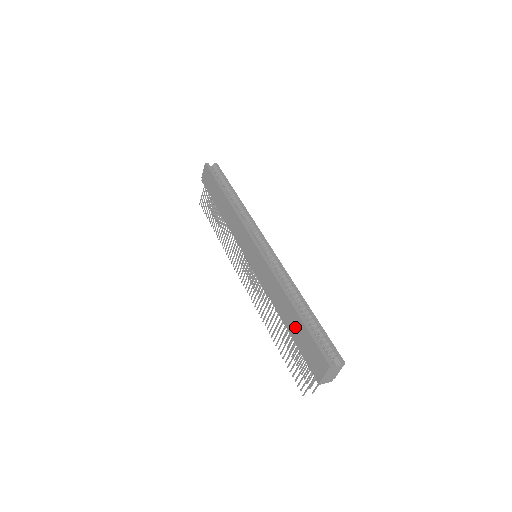
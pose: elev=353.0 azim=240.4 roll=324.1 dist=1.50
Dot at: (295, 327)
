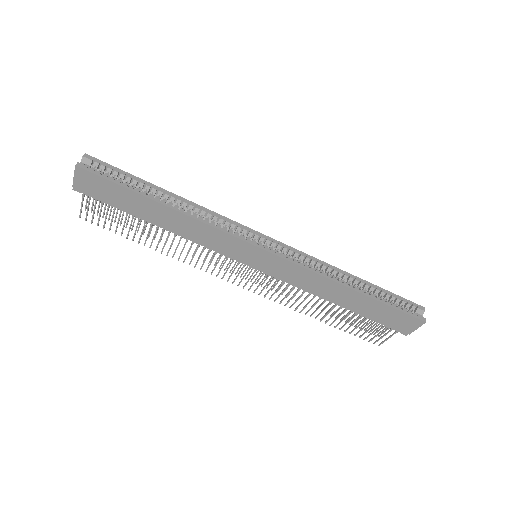
Dot at: (365, 307)
